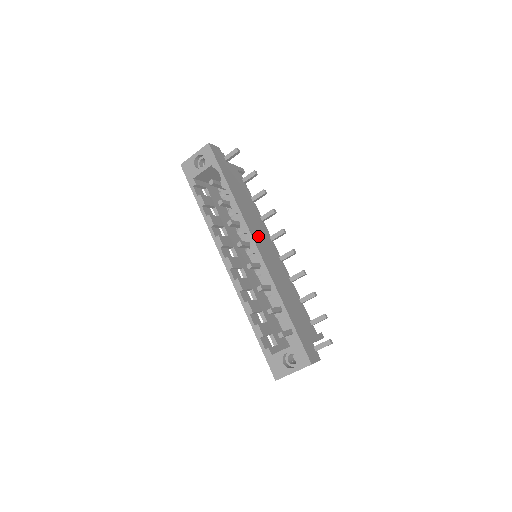
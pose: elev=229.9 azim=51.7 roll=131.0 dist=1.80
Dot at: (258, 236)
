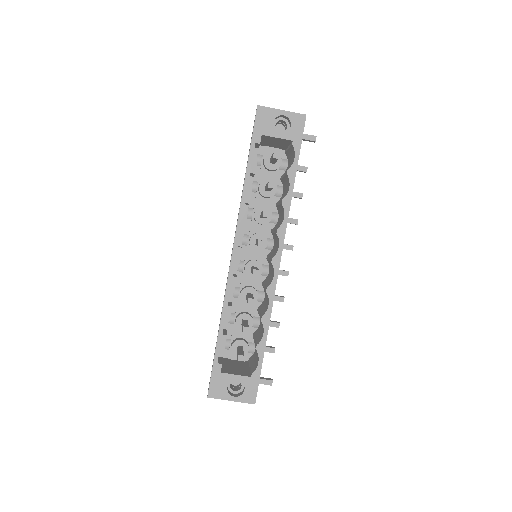
Dot at: occluded
